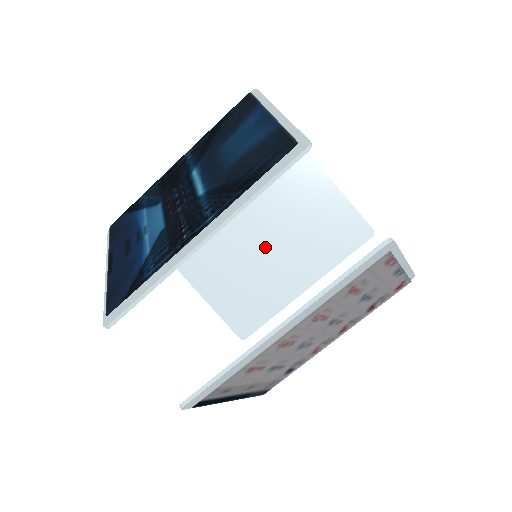
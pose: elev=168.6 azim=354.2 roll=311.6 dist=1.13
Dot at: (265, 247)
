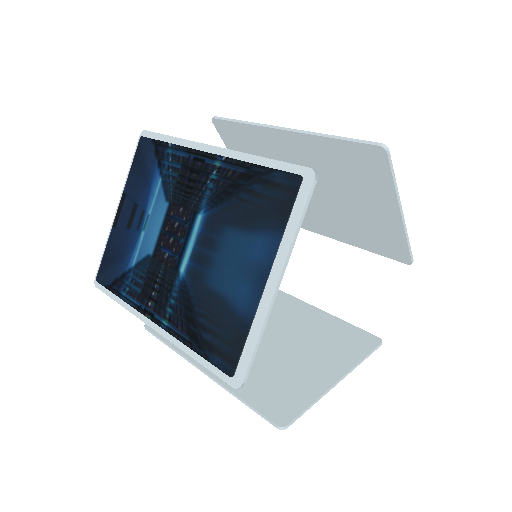
Dot at: occluded
